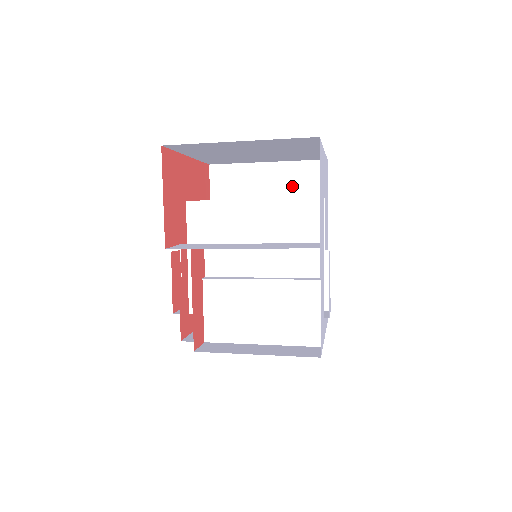
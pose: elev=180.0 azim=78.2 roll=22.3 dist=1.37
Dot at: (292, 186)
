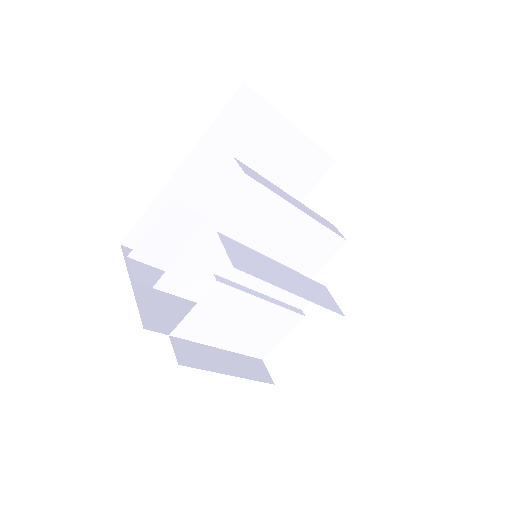
Dot at: (294, 165)
